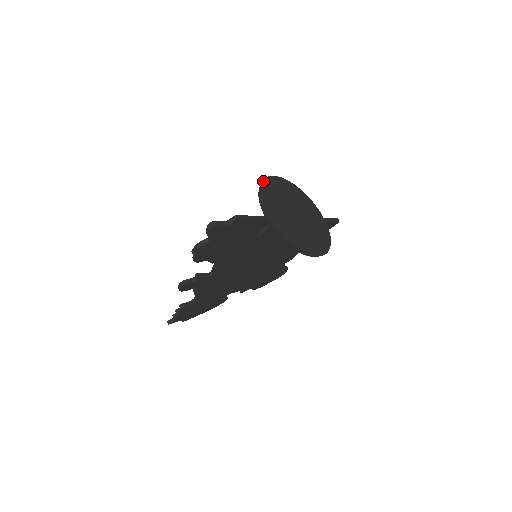
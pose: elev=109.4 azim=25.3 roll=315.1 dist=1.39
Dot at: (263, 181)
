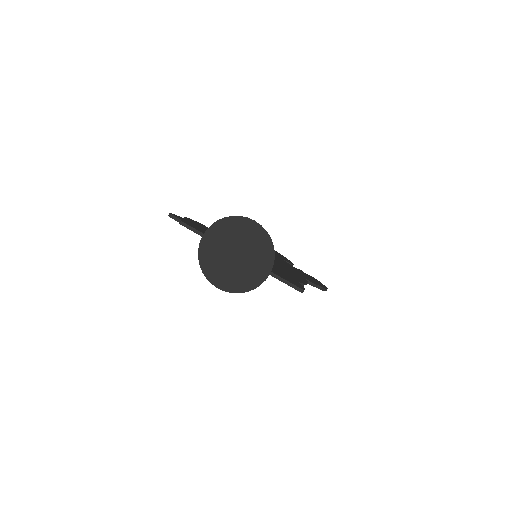
Dot at: (232, 217)
